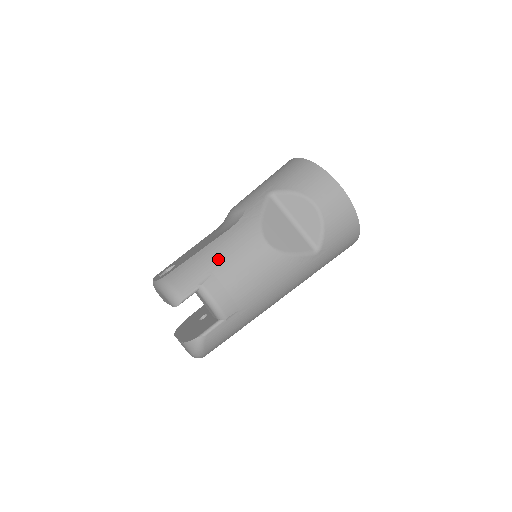
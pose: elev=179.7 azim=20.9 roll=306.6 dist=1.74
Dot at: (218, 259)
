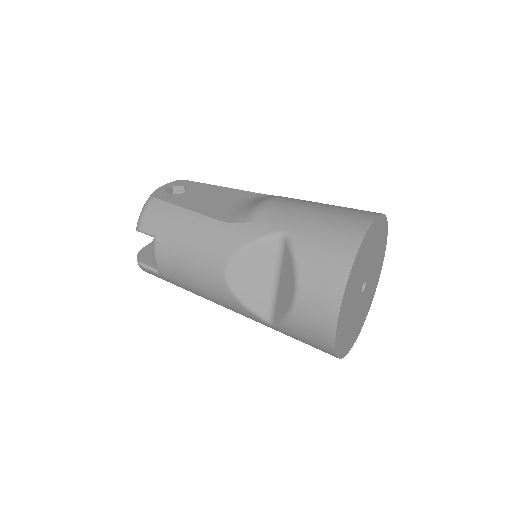
Dot at: (183, 234)
